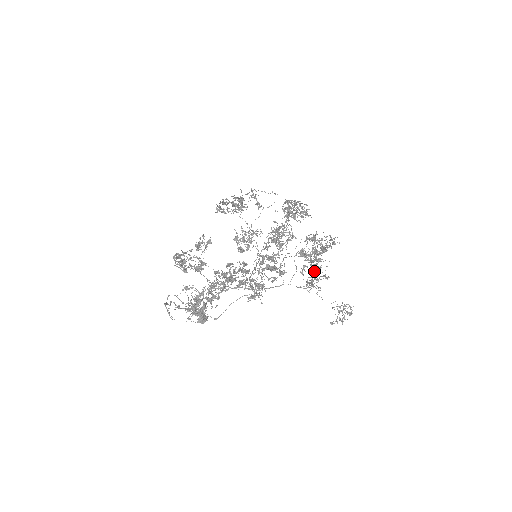
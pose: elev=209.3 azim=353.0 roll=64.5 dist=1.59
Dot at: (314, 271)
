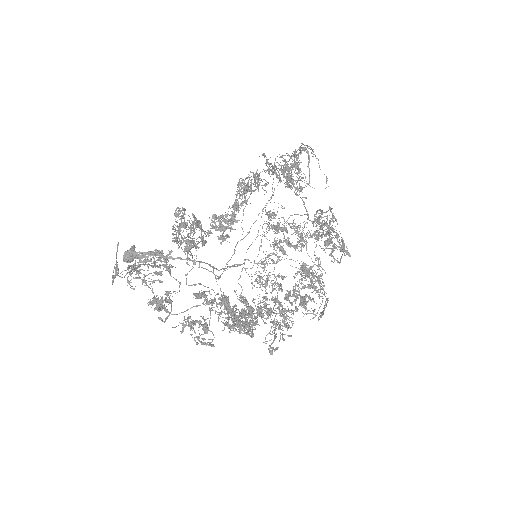
Dot at: (274, 269)
